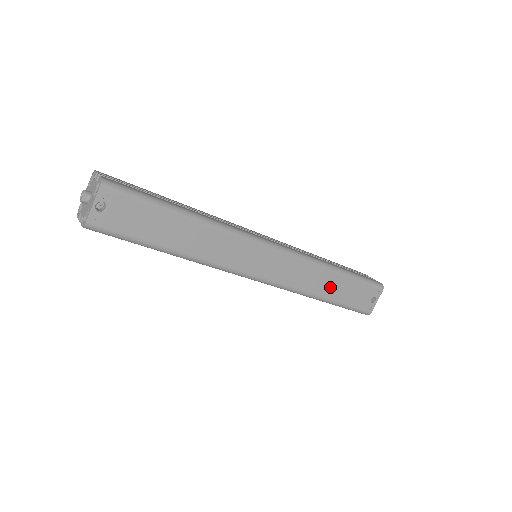
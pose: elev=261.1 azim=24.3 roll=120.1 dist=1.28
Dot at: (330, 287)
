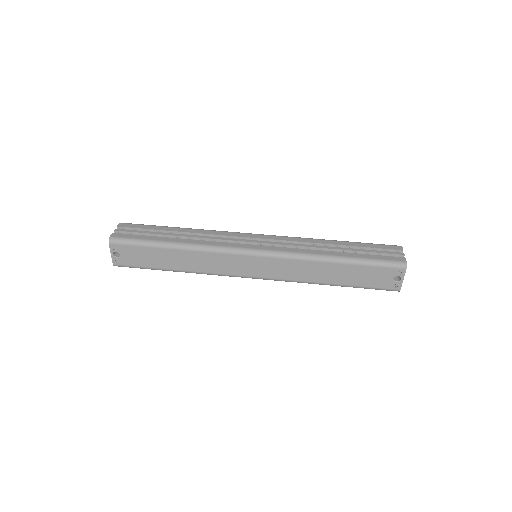
Dot at: (333, 275)
